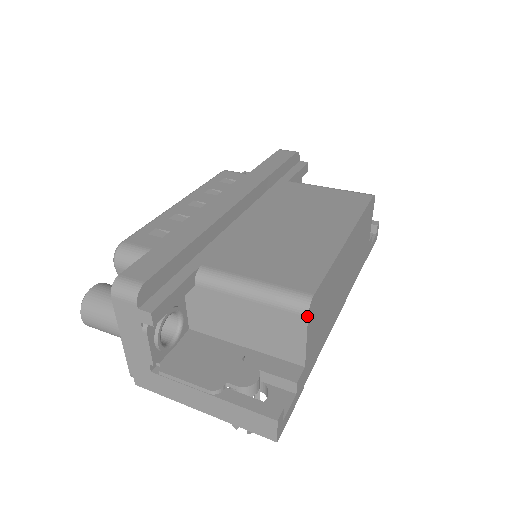
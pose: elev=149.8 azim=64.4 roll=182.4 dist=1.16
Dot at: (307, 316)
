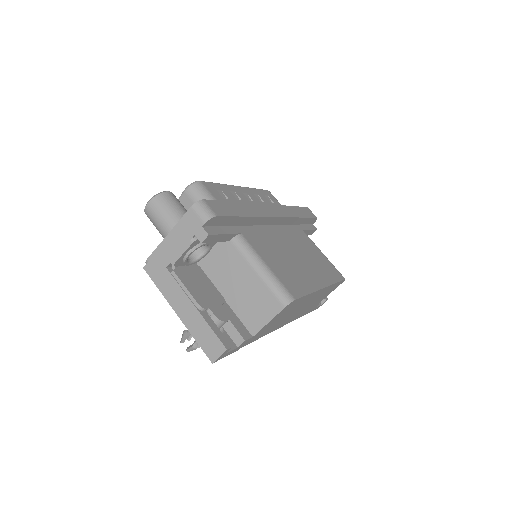
Dot at: (284, 307)
